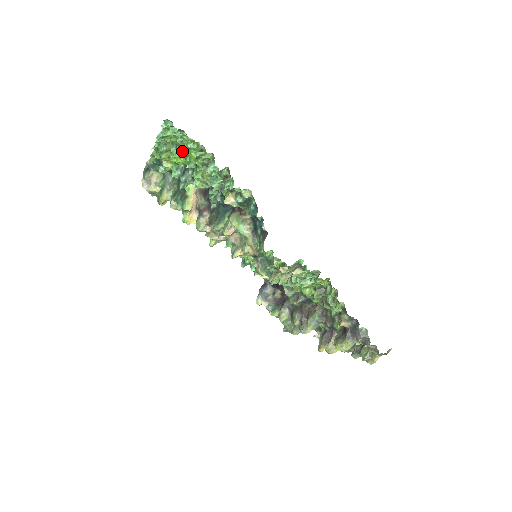
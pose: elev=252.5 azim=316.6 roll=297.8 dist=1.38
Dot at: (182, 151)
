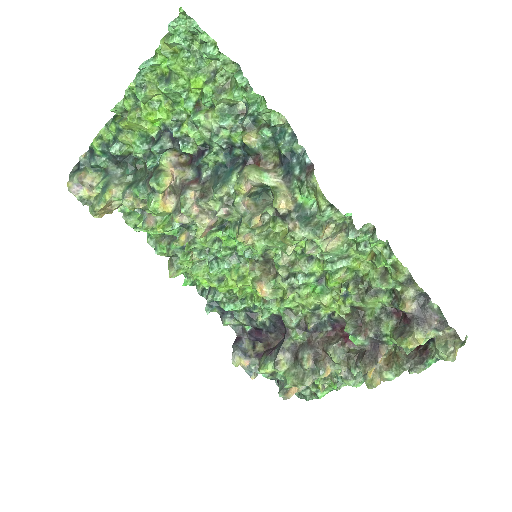
Dot at: (179, 81)
